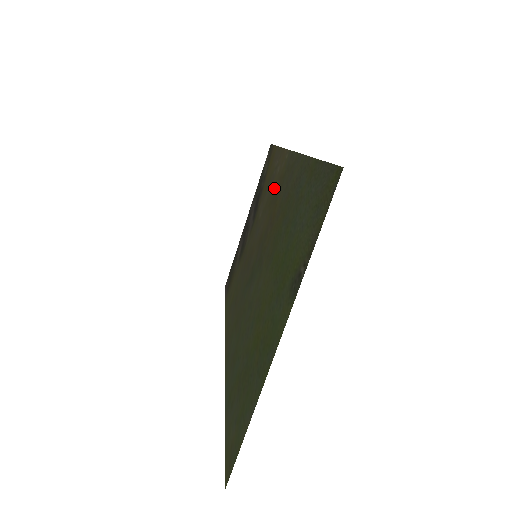
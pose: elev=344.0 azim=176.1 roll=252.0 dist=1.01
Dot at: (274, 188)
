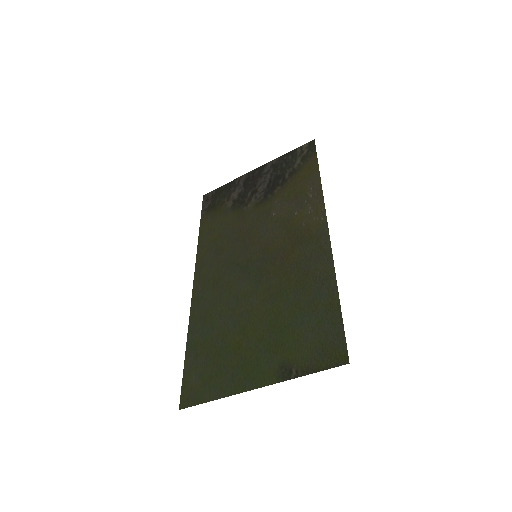
Dot at: (298, 223)
